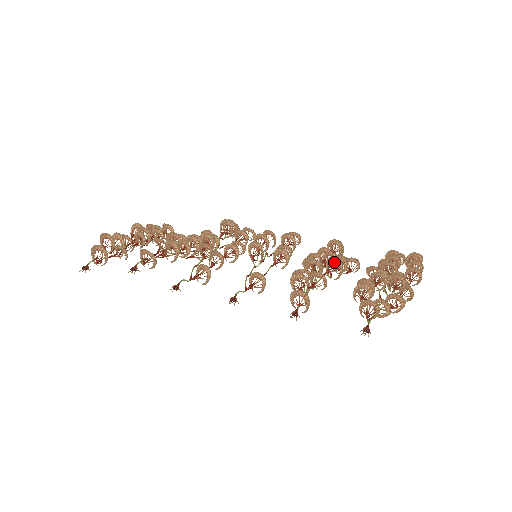
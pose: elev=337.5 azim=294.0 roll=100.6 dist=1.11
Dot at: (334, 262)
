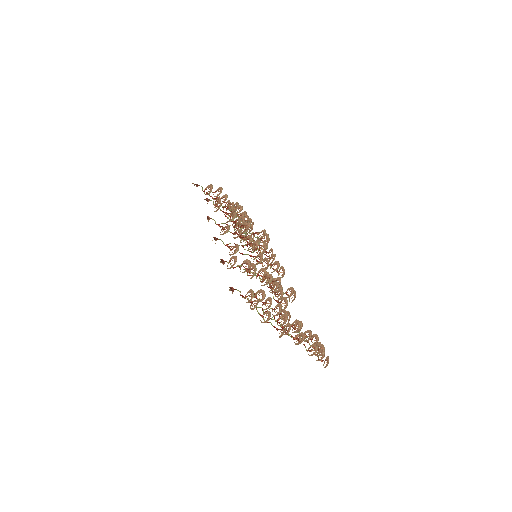
Dot at: (270, 277)
